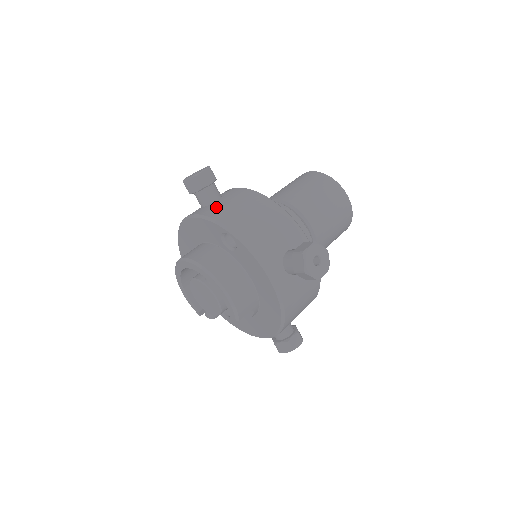
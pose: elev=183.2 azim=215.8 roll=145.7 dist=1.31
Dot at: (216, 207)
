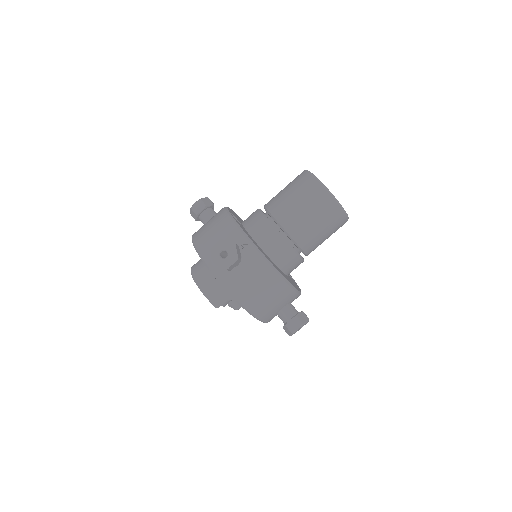
Dot at: occluded
